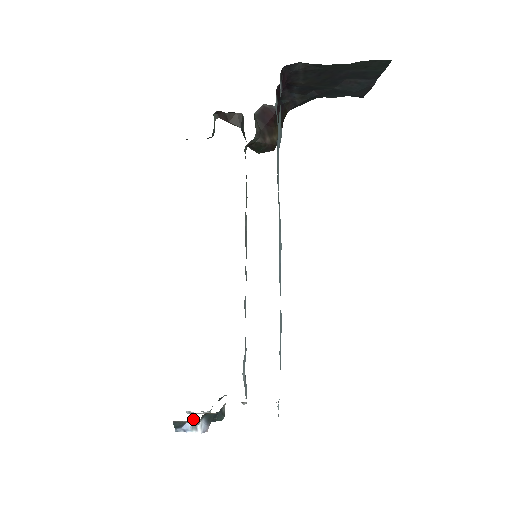
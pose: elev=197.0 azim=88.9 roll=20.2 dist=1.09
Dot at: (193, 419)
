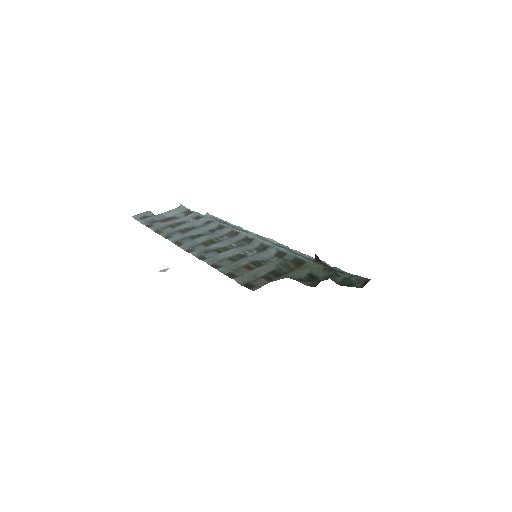
Dot at: occluded
